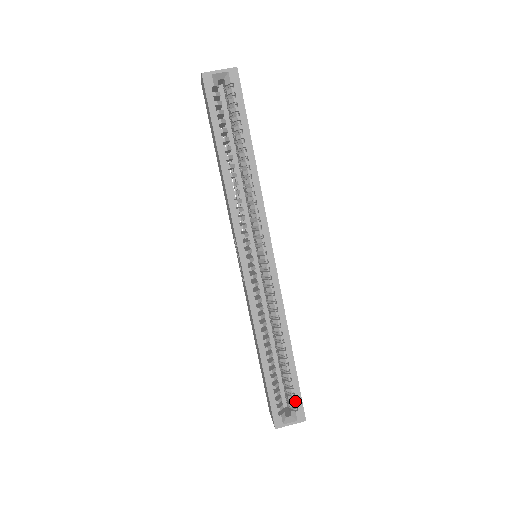
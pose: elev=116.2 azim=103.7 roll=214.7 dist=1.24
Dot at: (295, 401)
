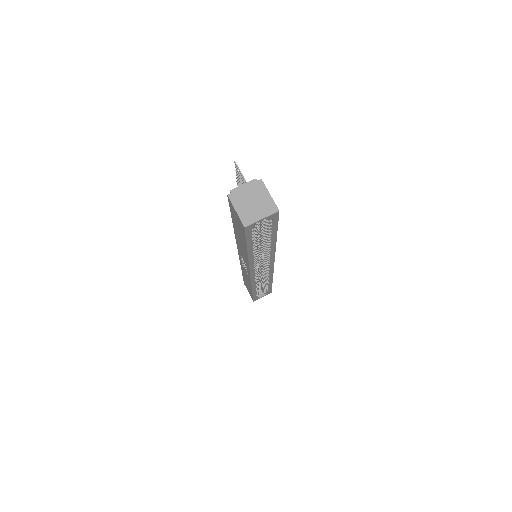
Dot at: (267, 290)
